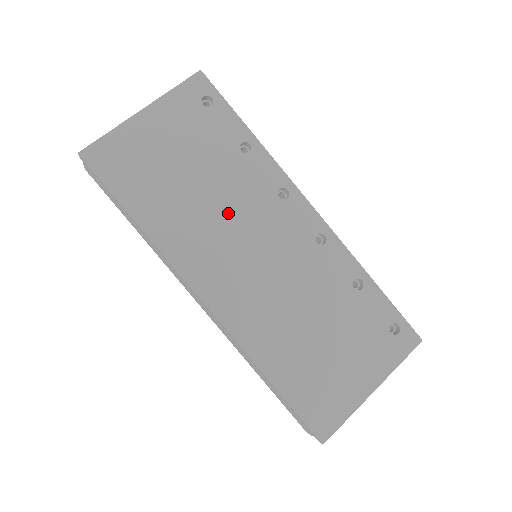
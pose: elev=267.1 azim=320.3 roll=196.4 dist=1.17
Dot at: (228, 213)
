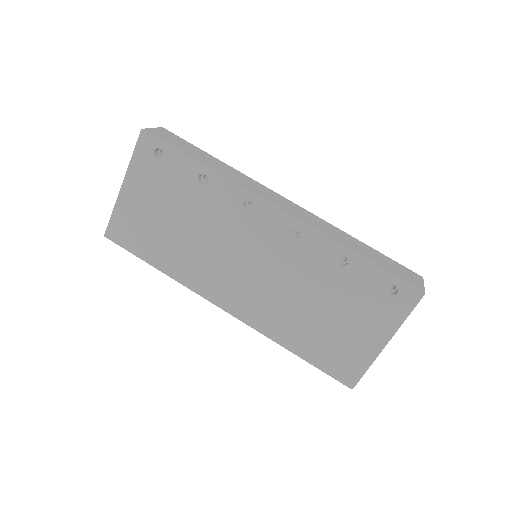
Dot at: (213, 240)
